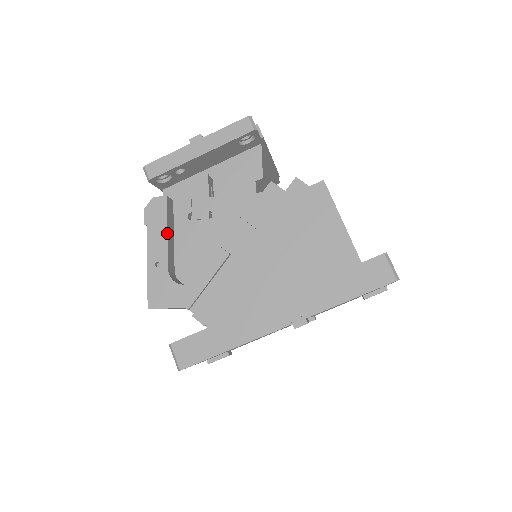
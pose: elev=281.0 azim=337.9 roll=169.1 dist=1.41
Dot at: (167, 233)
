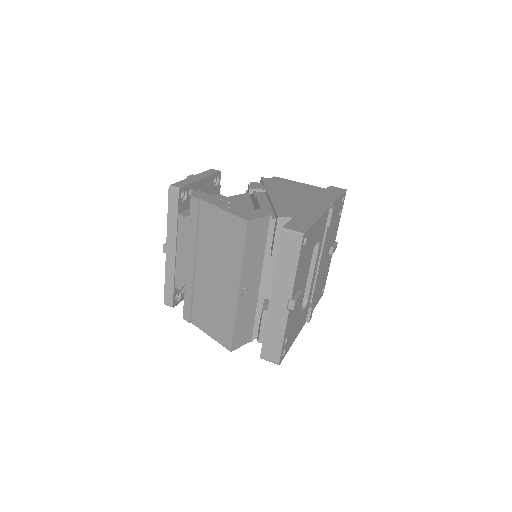
Dot at: (218, 199)
